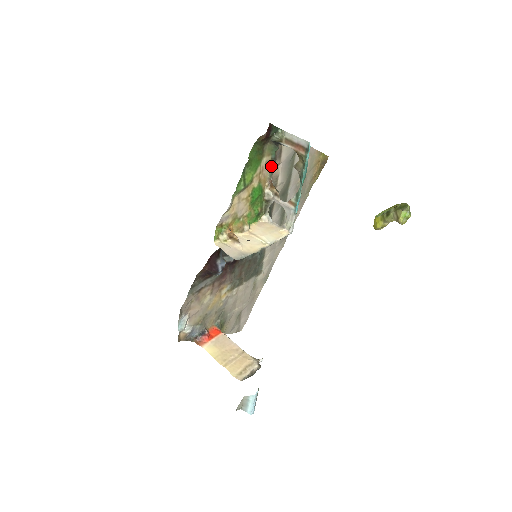
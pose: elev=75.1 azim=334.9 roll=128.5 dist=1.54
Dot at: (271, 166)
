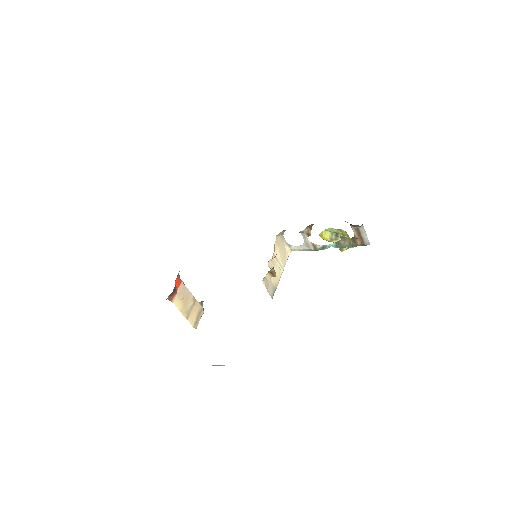
Dot at: occluded
